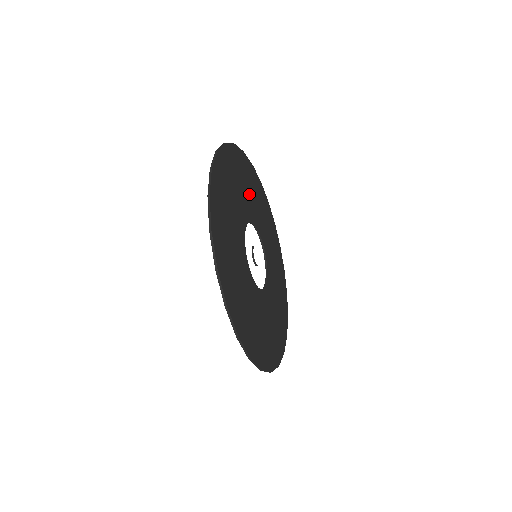
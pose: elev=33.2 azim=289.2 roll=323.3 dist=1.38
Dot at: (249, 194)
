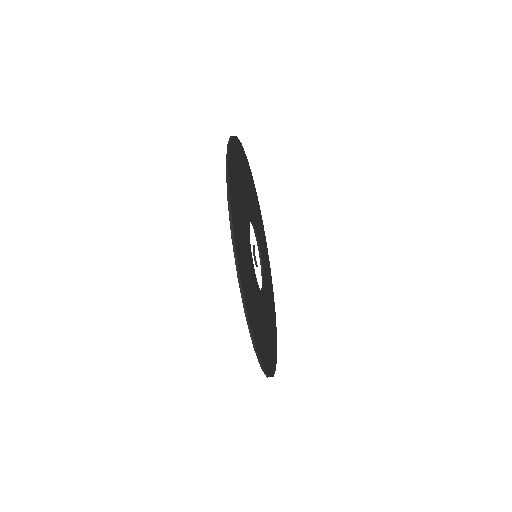
Dot at: (263, 249)
